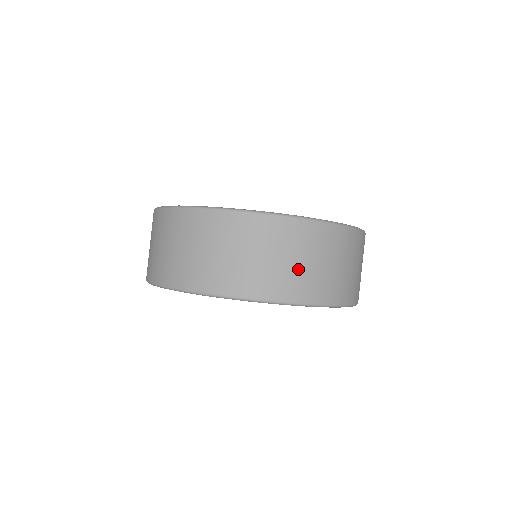
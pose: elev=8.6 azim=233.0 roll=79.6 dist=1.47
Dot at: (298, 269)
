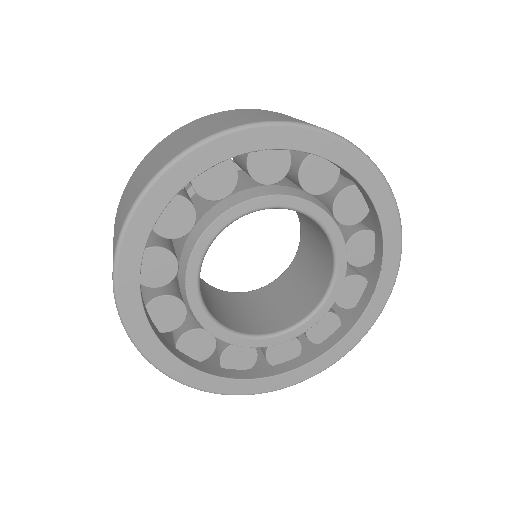
Dot at: occluded
